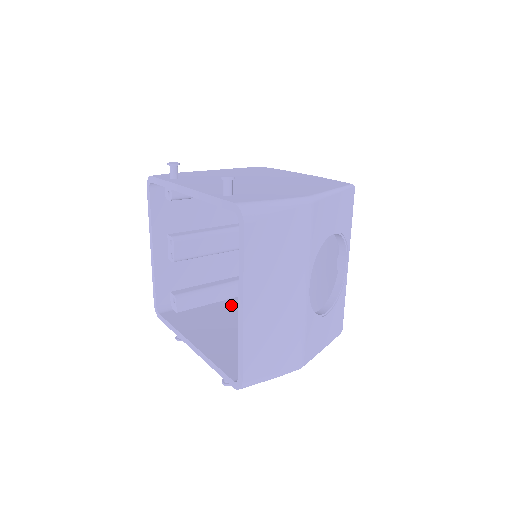
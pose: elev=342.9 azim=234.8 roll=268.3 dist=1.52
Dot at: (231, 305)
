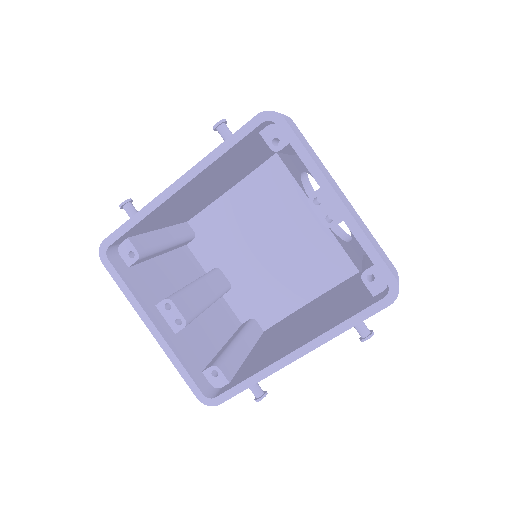
Dot at: (262, 345)
